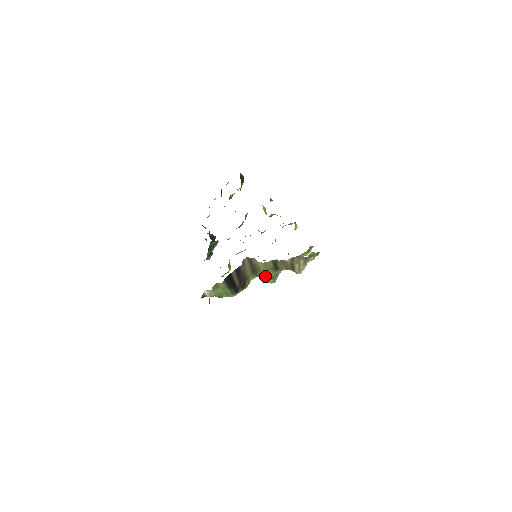
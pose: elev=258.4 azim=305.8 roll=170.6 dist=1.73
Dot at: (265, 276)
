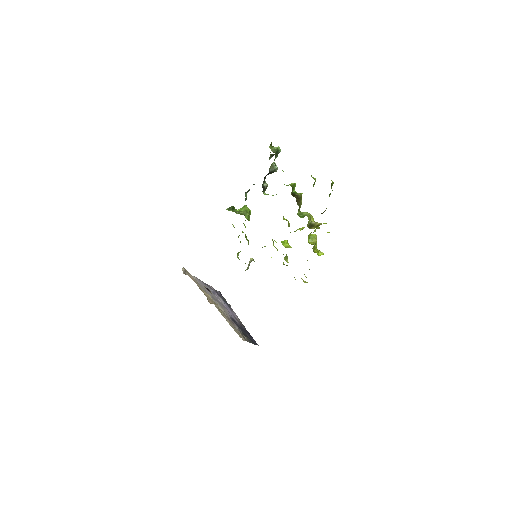
Dot at: occluded
